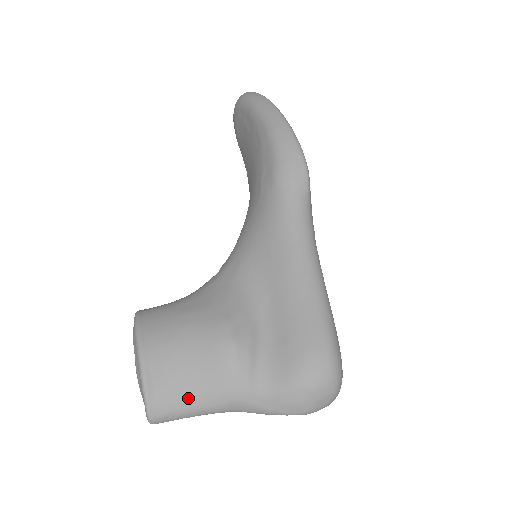
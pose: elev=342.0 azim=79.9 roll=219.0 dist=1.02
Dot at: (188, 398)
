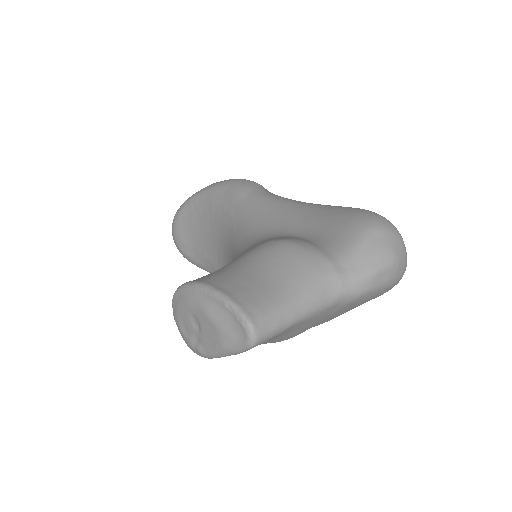
Dot at: (277, 292)
